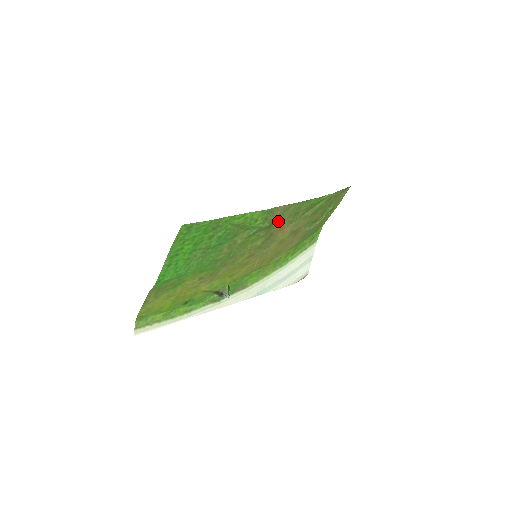
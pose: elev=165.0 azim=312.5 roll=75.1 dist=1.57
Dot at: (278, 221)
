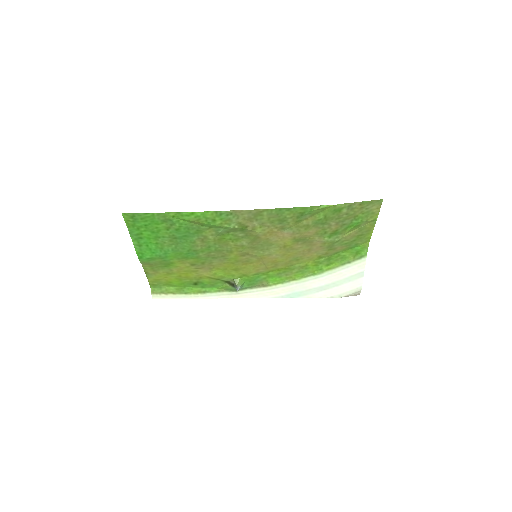
Dot at: (256, 225)
